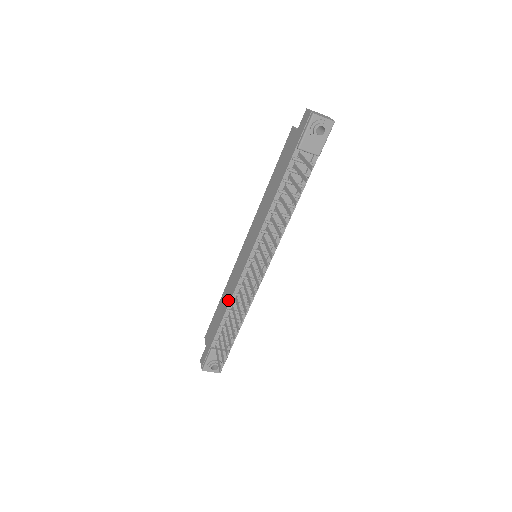
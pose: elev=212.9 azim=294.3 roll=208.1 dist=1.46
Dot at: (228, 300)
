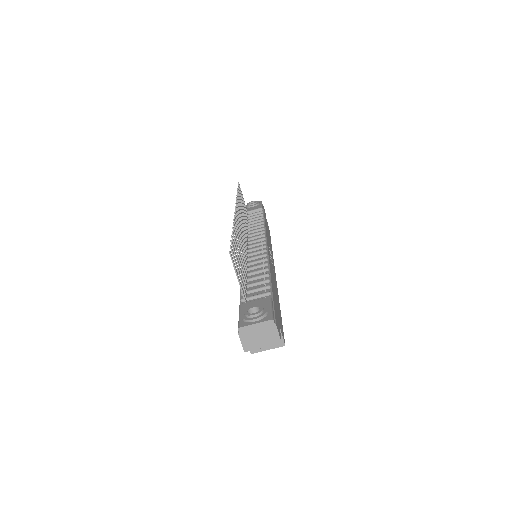
Dot at: occluded
